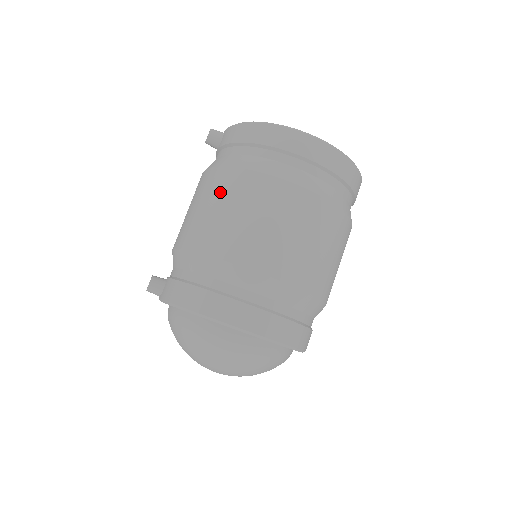
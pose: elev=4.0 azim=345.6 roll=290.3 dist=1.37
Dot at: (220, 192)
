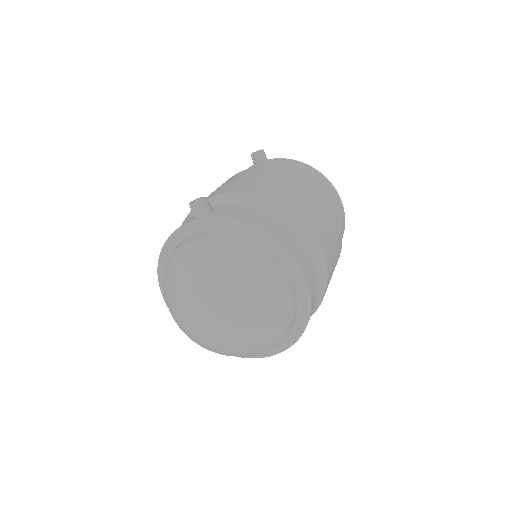
Dot at: (291, 180)
